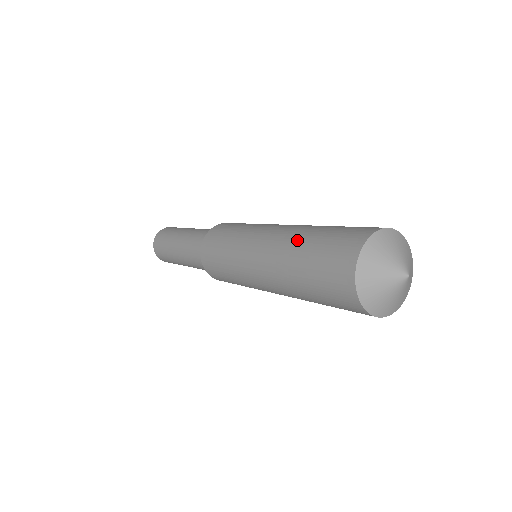
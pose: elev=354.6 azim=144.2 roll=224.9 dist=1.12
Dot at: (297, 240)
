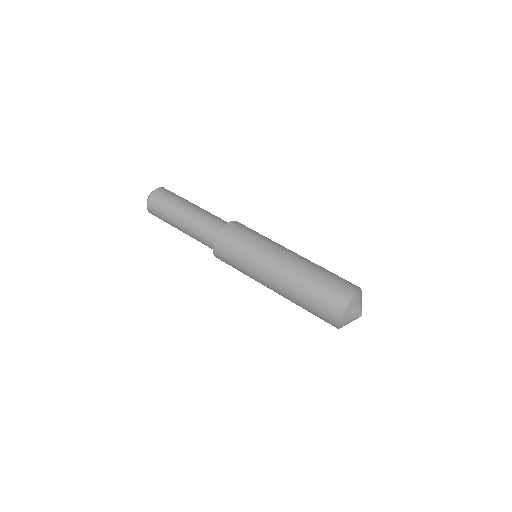
Dot at: (295, 300)
